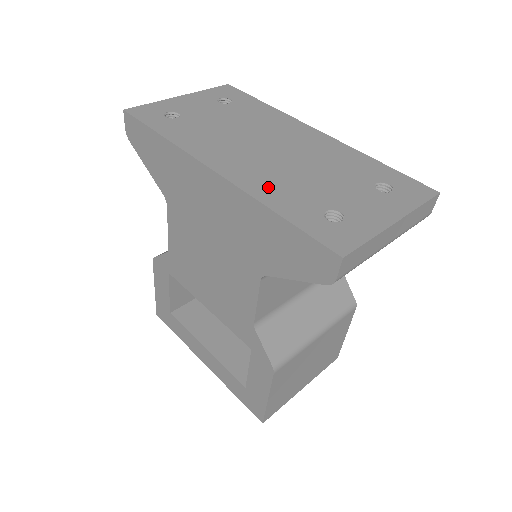
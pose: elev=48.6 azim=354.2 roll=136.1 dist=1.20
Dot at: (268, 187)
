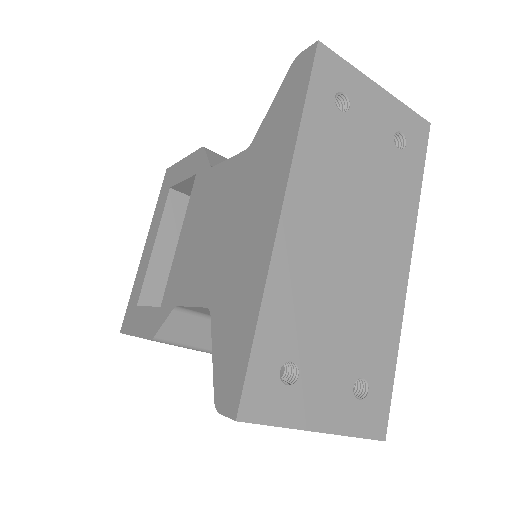
Dot at: (291, 284)
